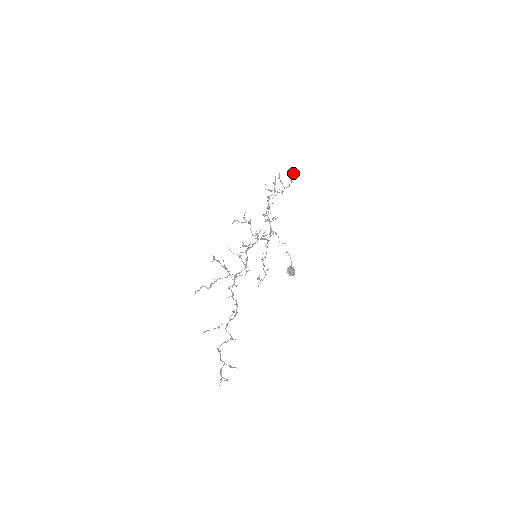
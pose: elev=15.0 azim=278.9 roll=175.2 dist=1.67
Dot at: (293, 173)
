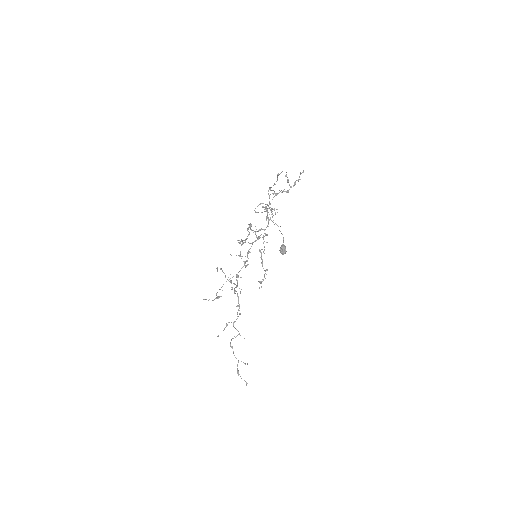
Dot at: (303, 172)
